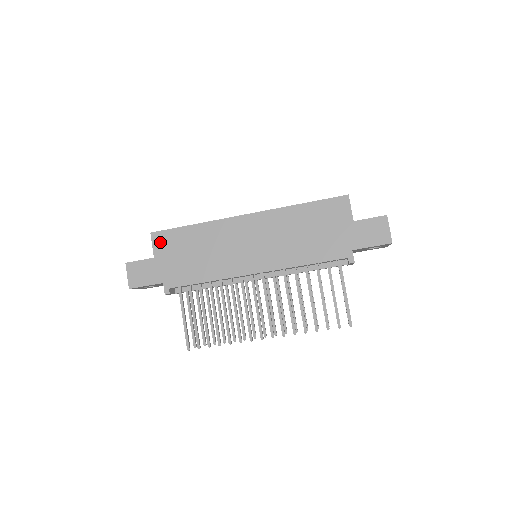
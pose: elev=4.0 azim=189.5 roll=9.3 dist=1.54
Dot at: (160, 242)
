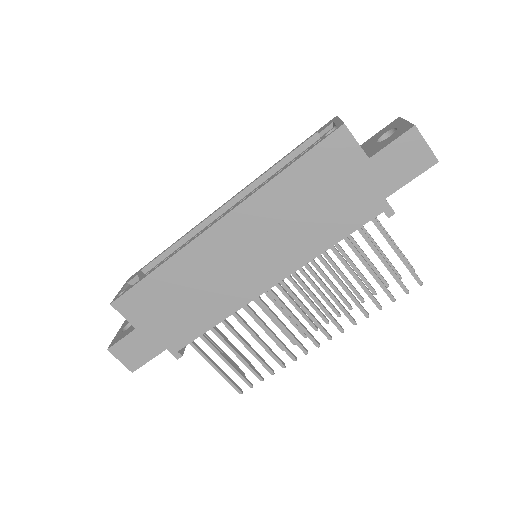
Dot at: (130, 309)
